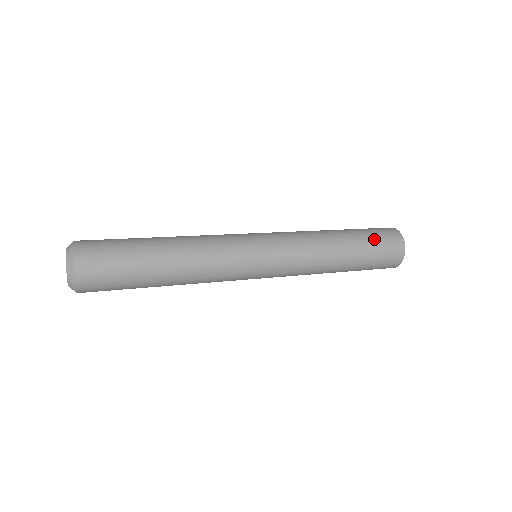
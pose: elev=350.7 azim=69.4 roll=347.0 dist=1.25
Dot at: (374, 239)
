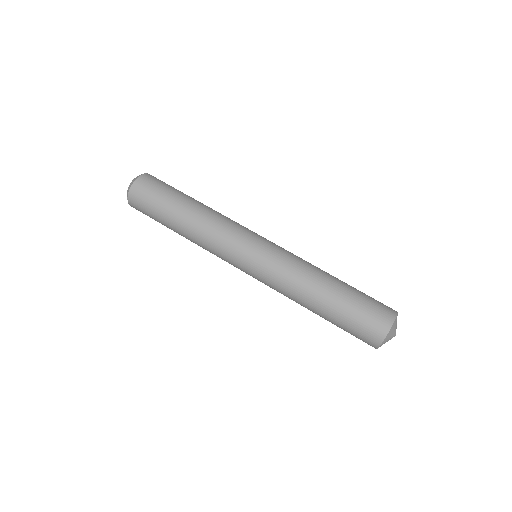
Dot at: (352, 319)
